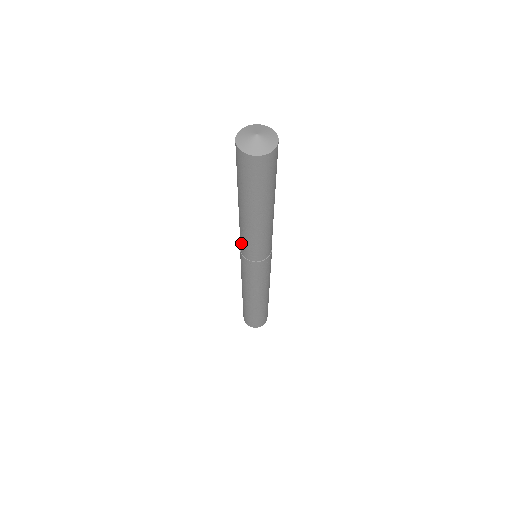
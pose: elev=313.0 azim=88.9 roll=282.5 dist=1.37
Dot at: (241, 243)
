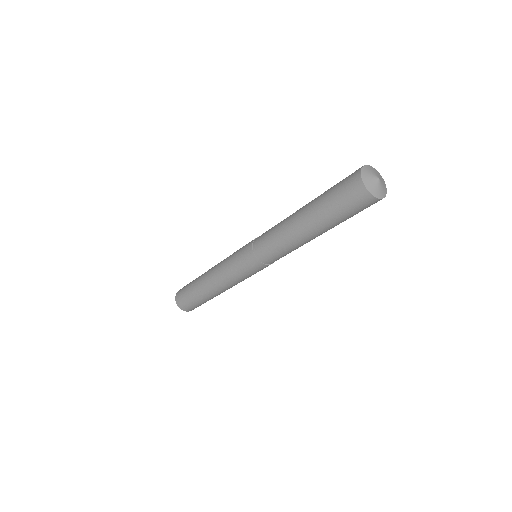
Dot at: (264, 234)
